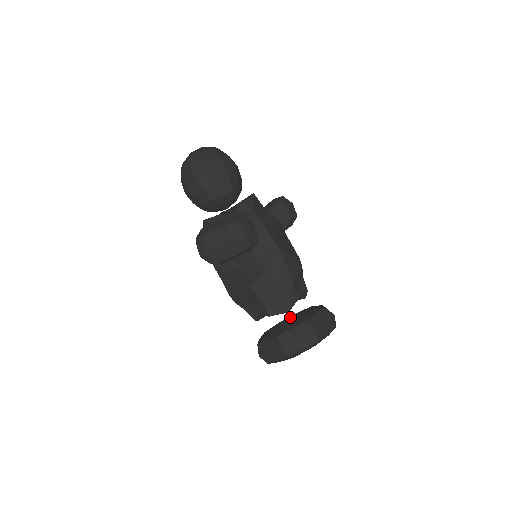
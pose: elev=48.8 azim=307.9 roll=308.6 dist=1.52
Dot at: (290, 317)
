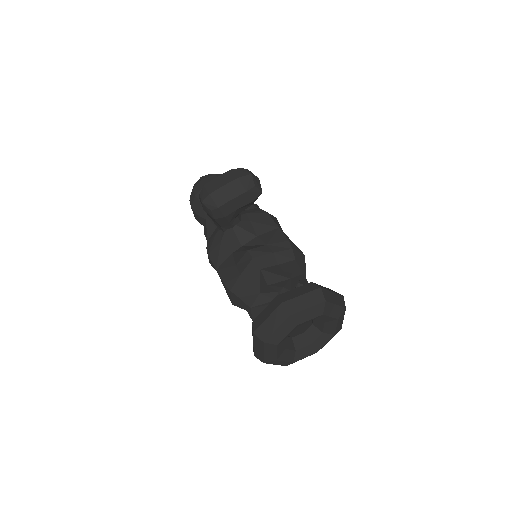
Dot at: occluded
